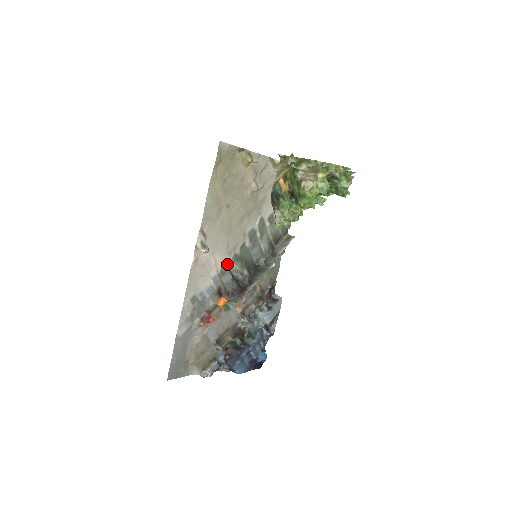
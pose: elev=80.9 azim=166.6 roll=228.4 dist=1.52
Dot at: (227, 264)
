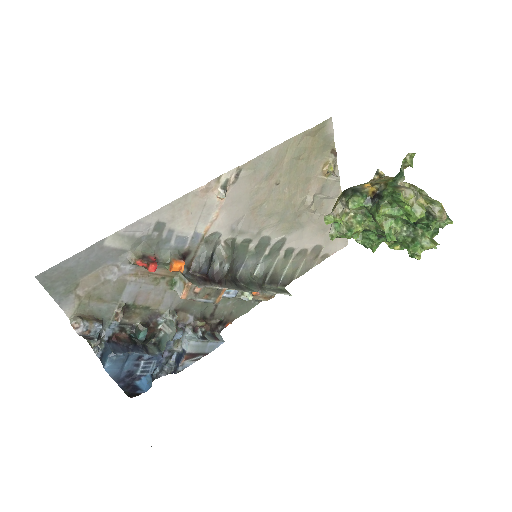
Dot at: (219, 238)
